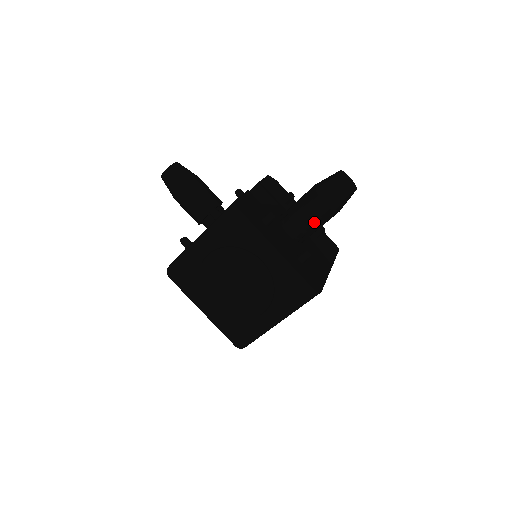
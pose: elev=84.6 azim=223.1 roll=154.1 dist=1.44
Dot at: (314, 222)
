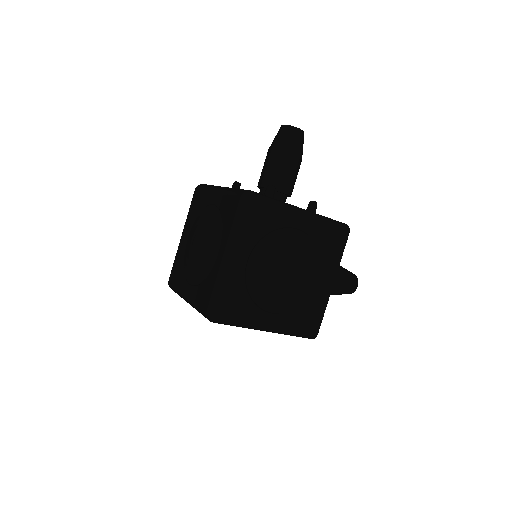
Dot at: occluded
